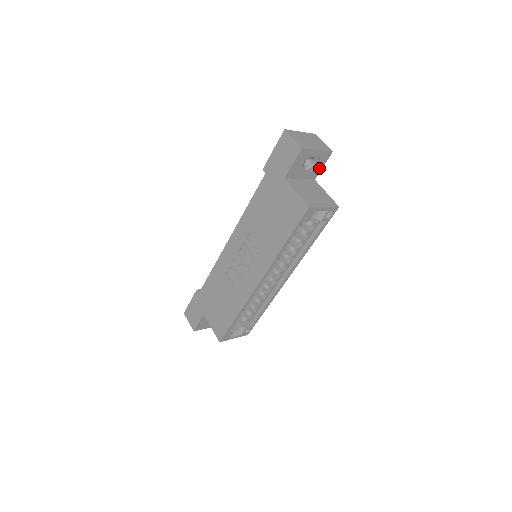
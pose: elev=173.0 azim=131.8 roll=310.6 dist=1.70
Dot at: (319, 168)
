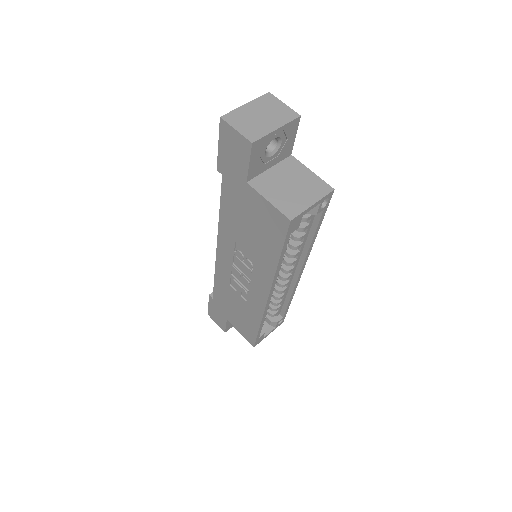
Dot at: (290, 142)
